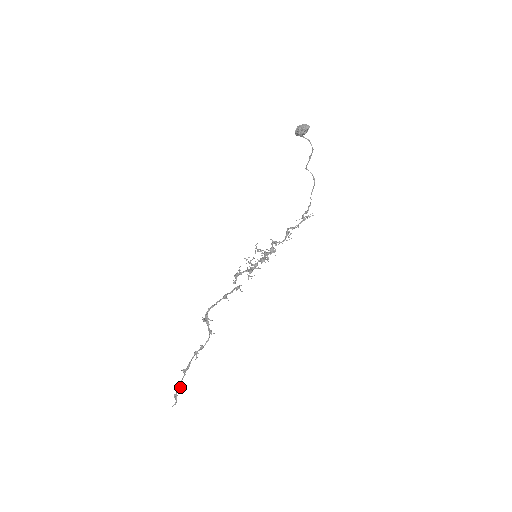
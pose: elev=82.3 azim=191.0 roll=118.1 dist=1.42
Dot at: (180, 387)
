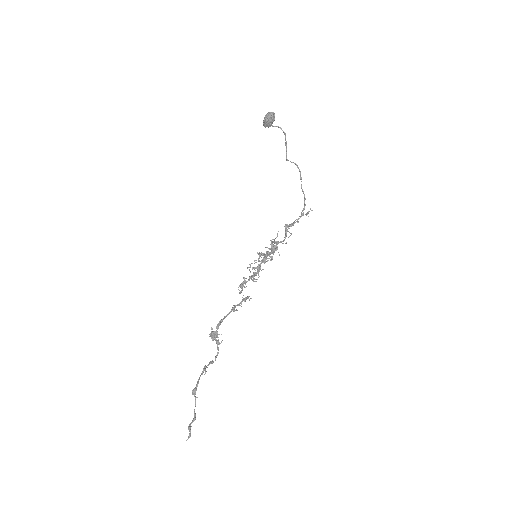
Dot at: (194, 417)
